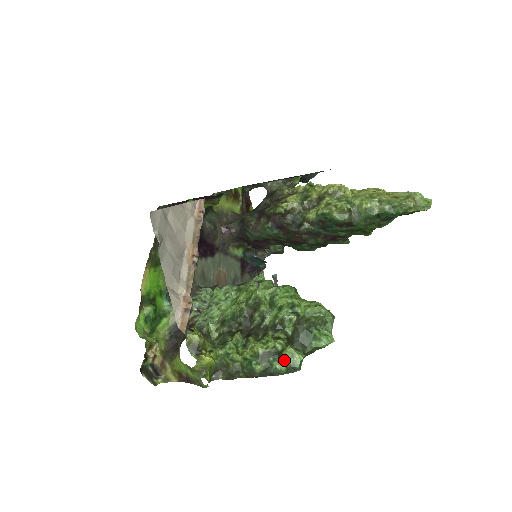
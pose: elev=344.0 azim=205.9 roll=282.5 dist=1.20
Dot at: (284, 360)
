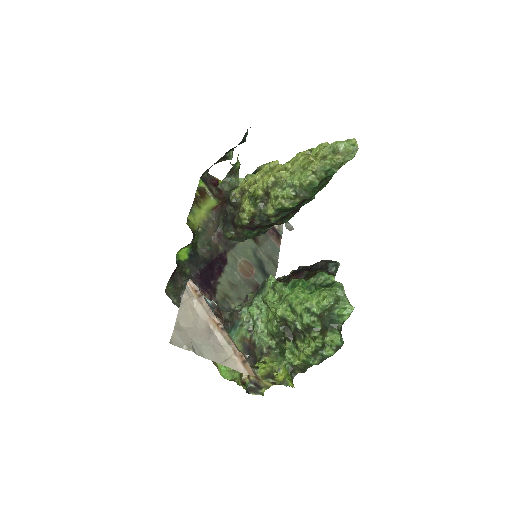
Dot at: (329, 346)
